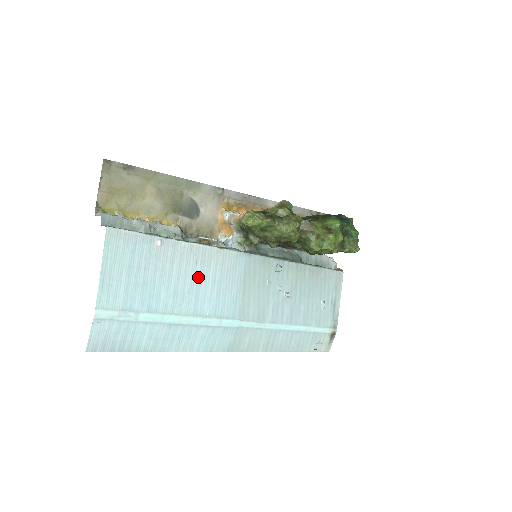
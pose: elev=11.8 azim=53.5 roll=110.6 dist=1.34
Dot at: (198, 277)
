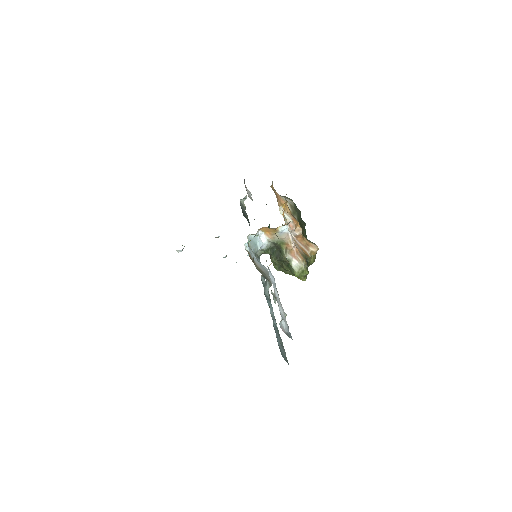
Dot at: occluded
